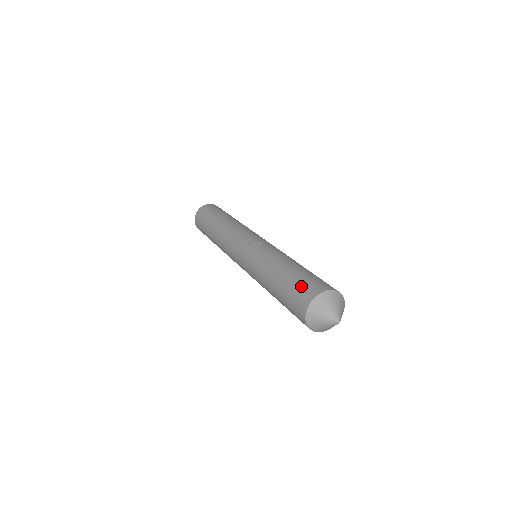
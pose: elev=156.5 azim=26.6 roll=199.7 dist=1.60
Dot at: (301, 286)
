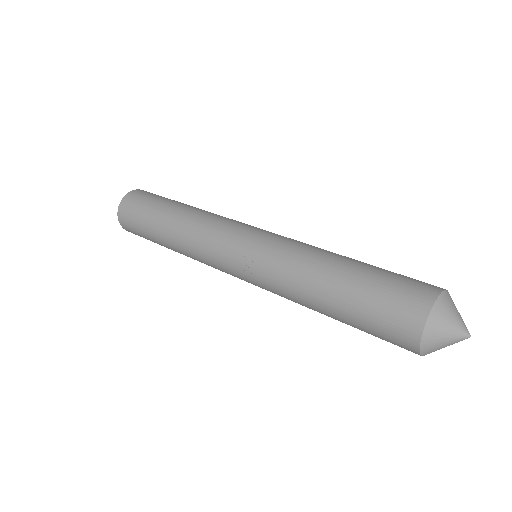
Dot at: (383, 327)
